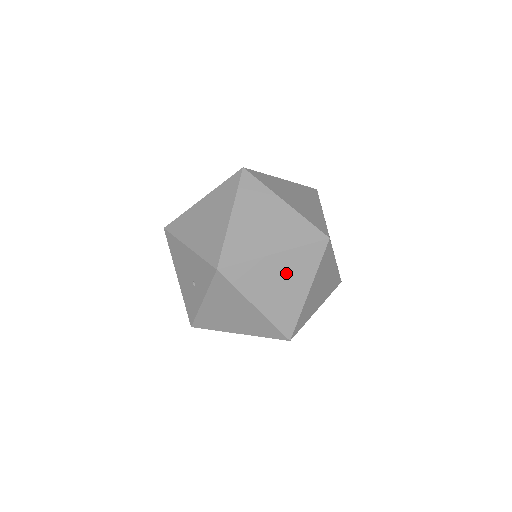
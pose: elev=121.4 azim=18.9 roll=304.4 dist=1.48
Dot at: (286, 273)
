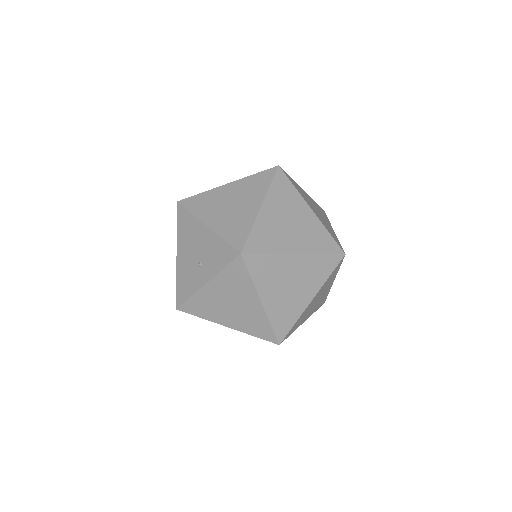
Dot at: (299, 276)
